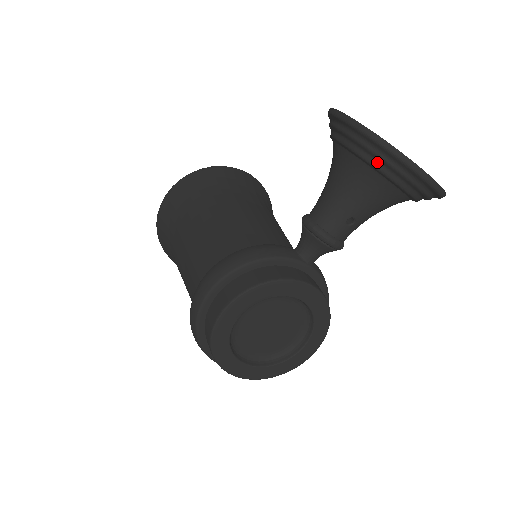
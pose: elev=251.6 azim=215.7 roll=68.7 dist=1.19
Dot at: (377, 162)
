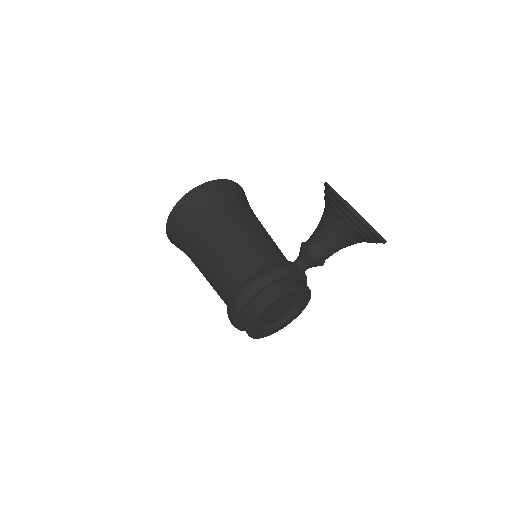
Dot at: (360, 231)
